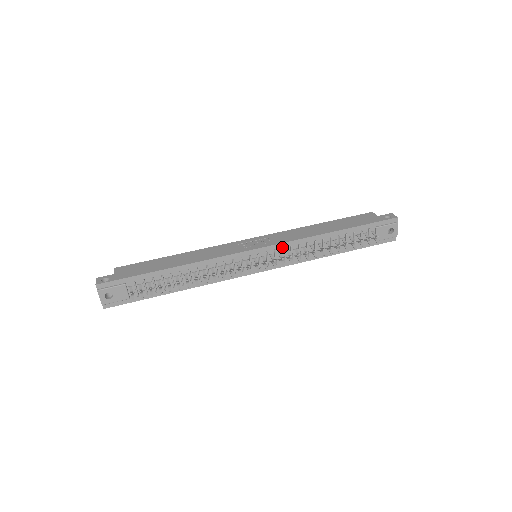
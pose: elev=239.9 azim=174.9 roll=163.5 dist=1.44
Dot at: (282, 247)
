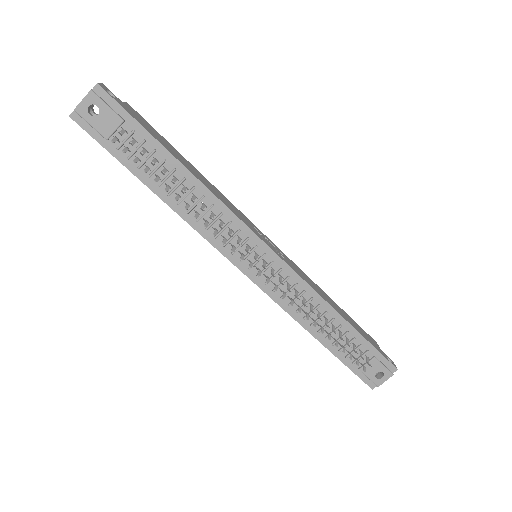
Dot at: (290, 274)
